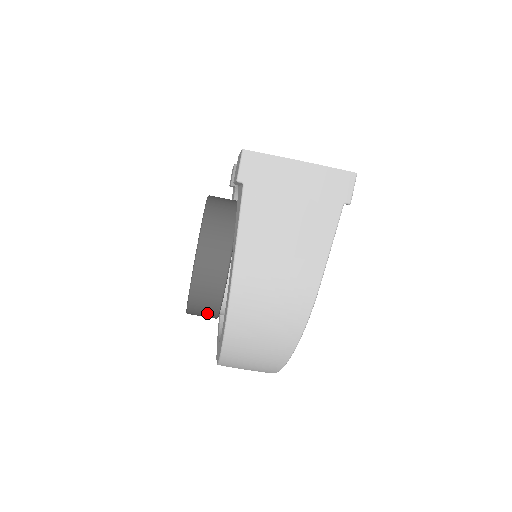
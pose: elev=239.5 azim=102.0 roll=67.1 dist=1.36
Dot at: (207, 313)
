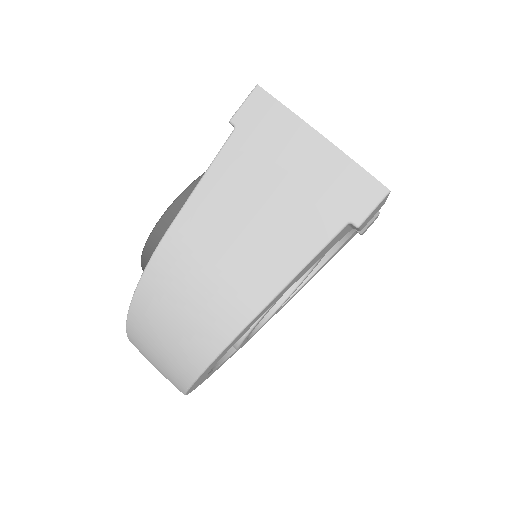
Dot at: occluded
